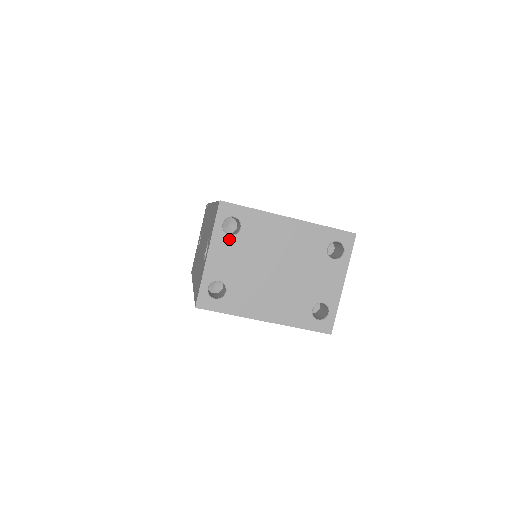
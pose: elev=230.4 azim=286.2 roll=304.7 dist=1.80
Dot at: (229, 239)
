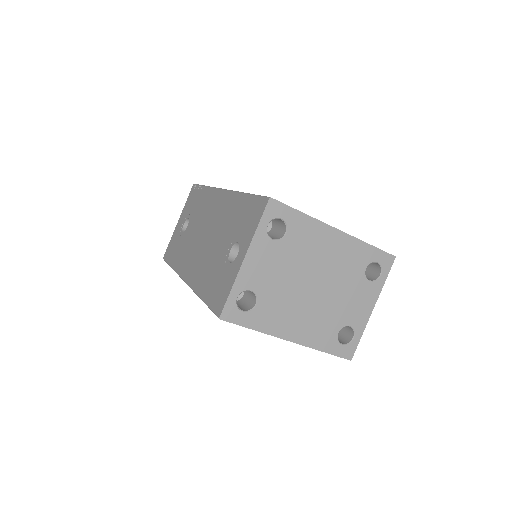
Dot at: (271, 244)
